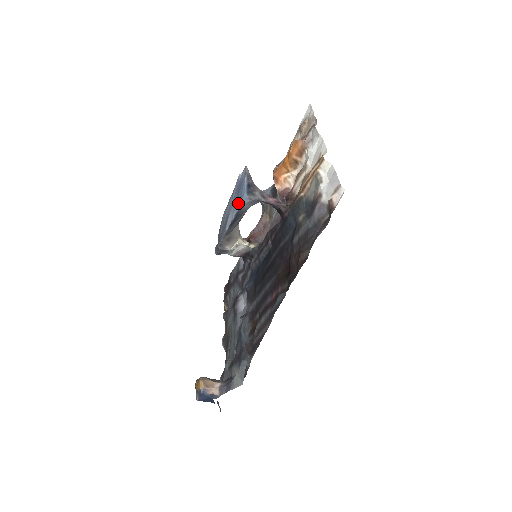
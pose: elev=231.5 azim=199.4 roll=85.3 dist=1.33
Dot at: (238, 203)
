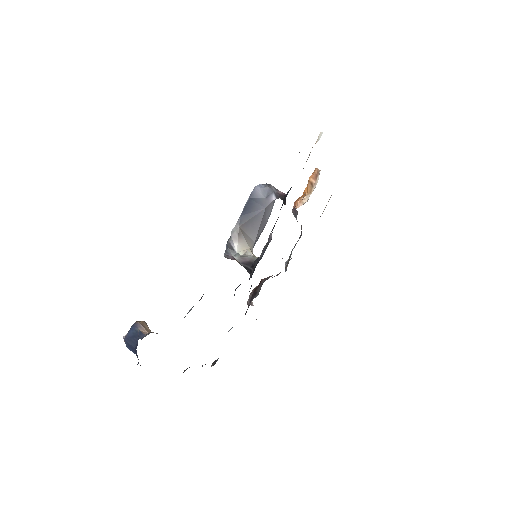
Dot at: (256, 190)
